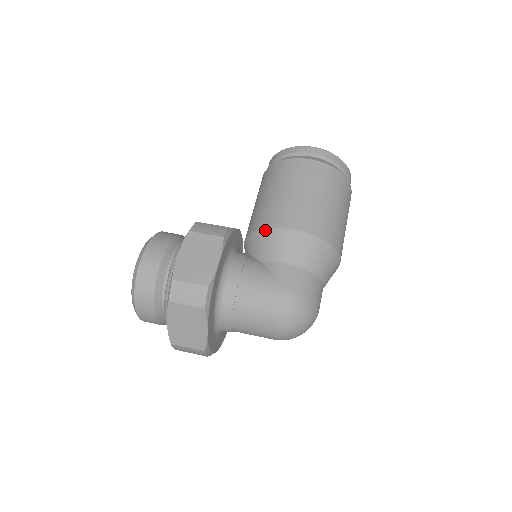
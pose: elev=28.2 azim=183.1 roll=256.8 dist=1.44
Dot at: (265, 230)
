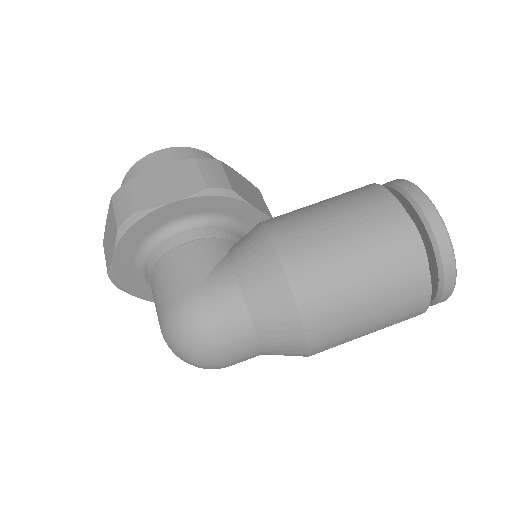
Dot at: (262, 226)
